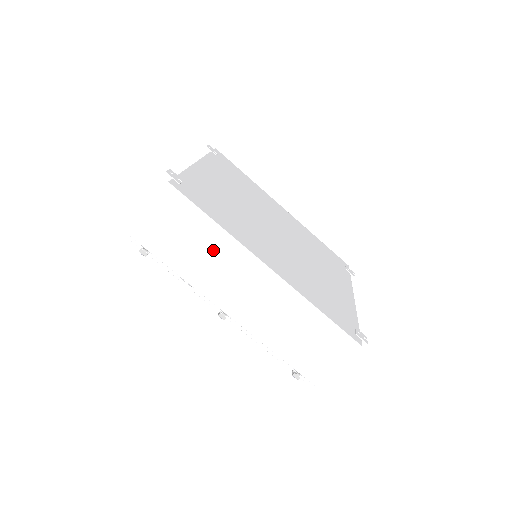
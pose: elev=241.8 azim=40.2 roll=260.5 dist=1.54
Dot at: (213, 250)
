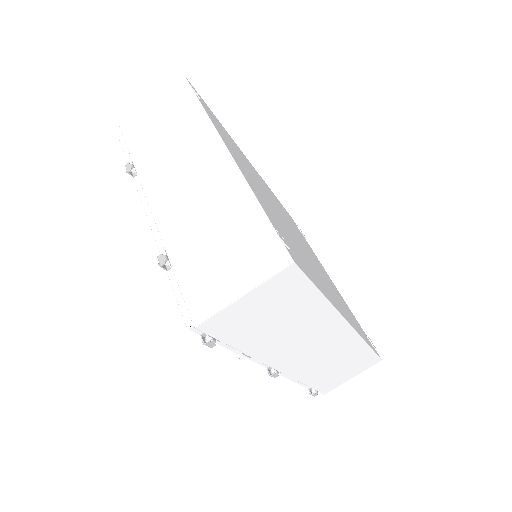
Dot at: (303, 322)
